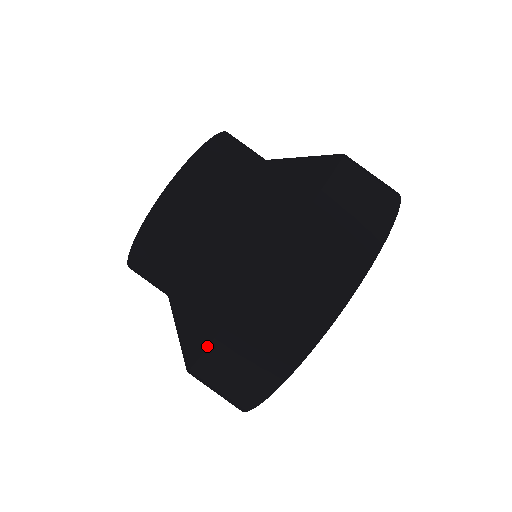
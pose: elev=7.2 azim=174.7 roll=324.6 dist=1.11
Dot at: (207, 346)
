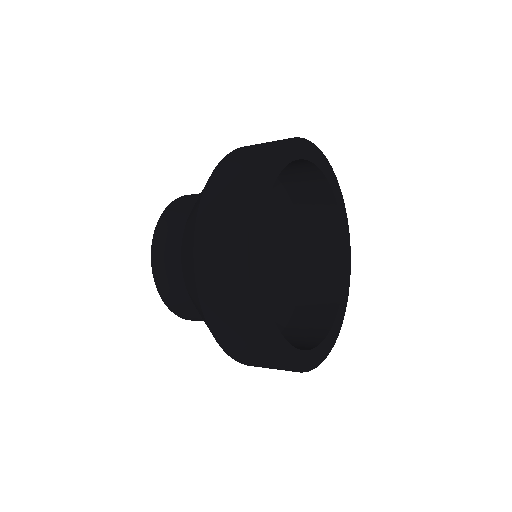
Dot at: (193, 252)
